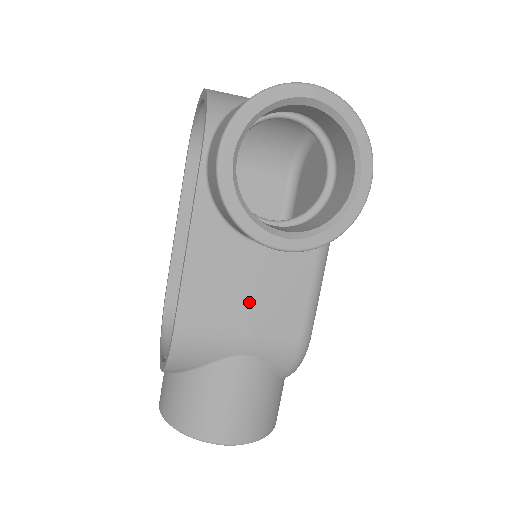
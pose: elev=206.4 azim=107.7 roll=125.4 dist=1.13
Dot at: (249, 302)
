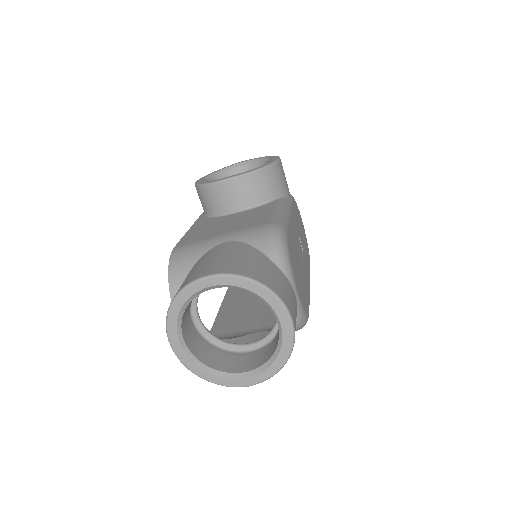
Dot at: (227, 226)
